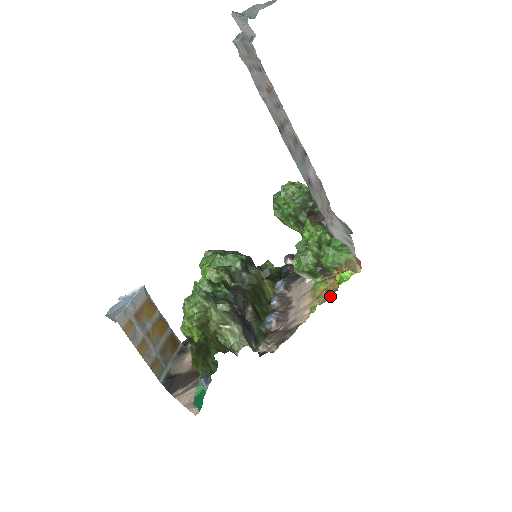
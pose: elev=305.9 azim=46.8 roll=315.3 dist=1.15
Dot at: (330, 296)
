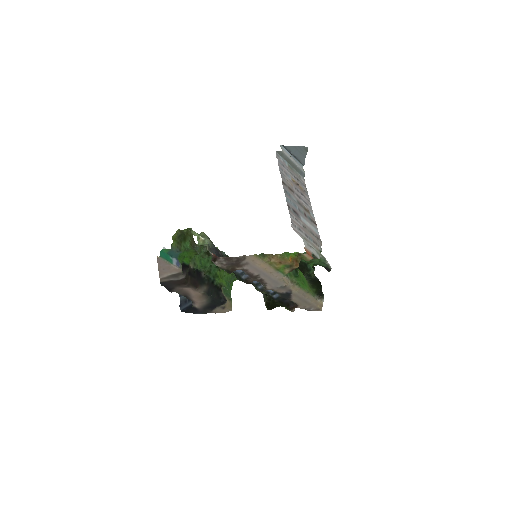
Dot at: (276, 256)
